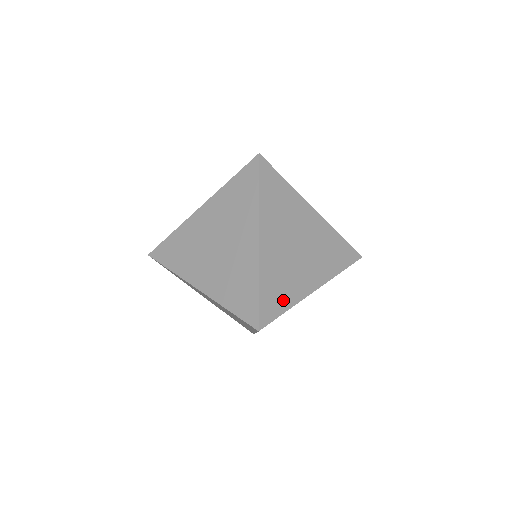
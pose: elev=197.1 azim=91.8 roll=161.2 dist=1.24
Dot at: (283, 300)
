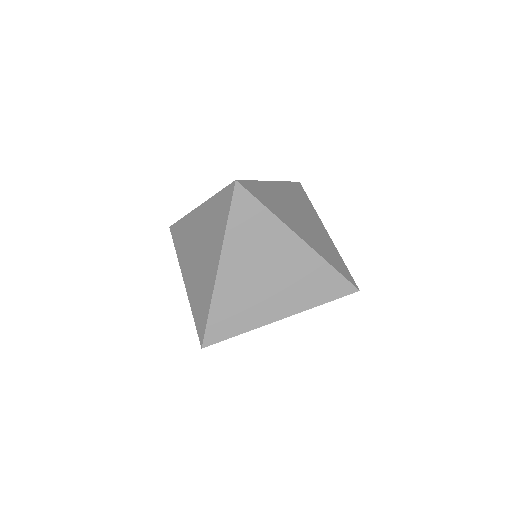
Dot at: occluded
